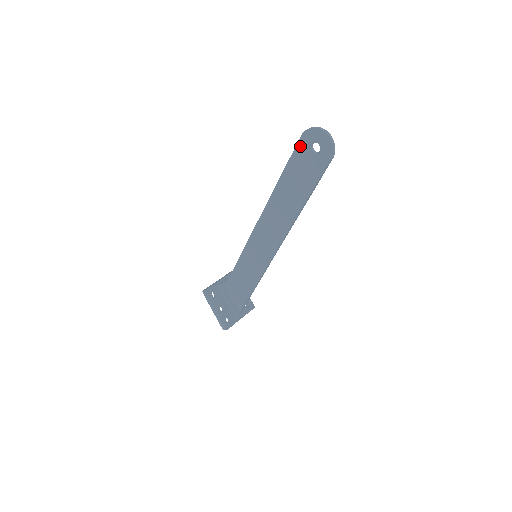
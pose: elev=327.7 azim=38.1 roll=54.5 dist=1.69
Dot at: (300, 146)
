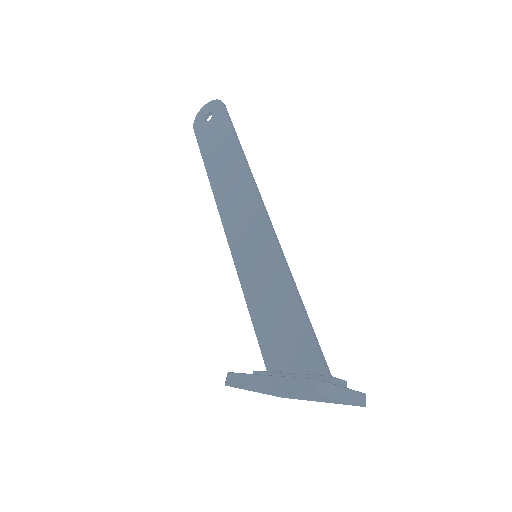
Dot at: (198, 133)
